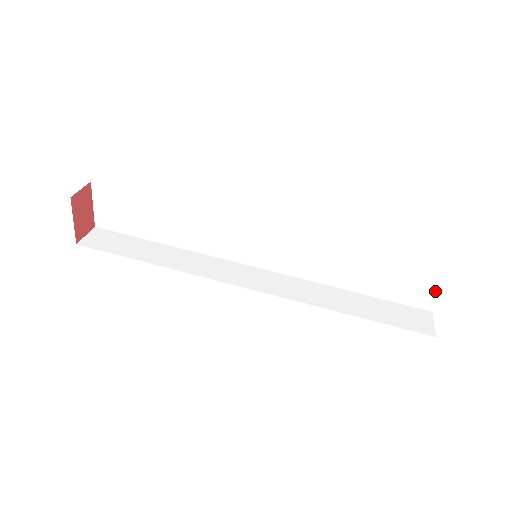
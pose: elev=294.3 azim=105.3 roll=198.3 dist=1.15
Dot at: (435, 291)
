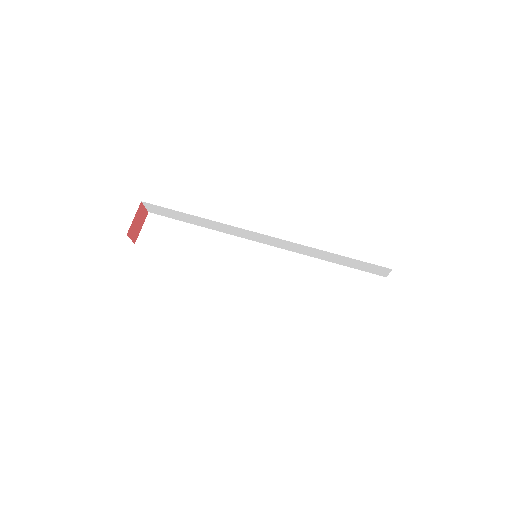
Dot at: (377, 296)
